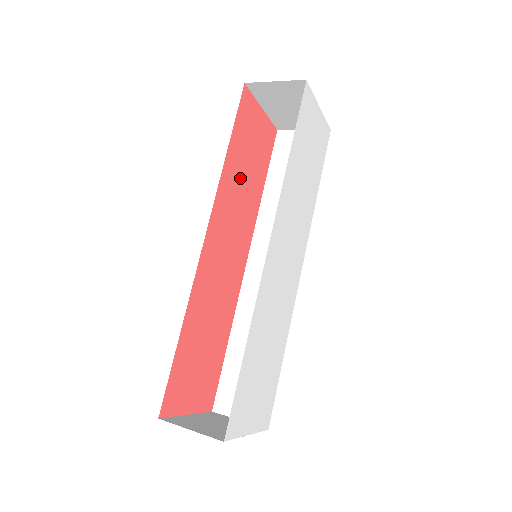
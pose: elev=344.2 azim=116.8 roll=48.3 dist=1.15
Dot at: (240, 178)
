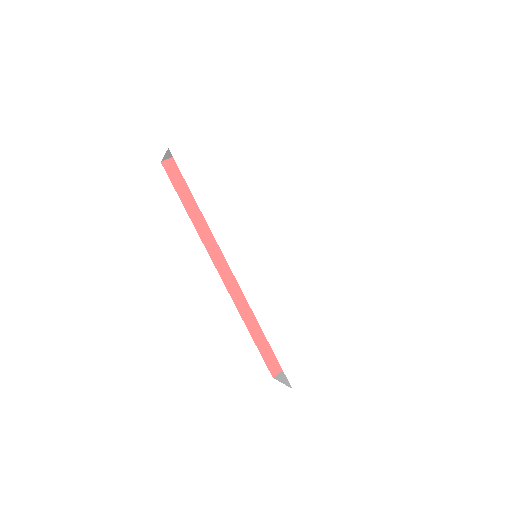
Dot at: occluded
